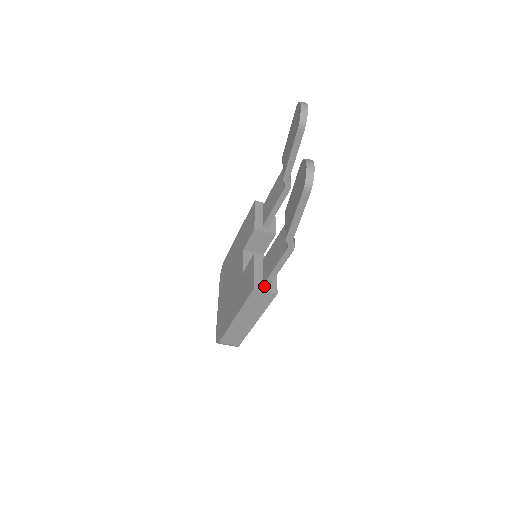
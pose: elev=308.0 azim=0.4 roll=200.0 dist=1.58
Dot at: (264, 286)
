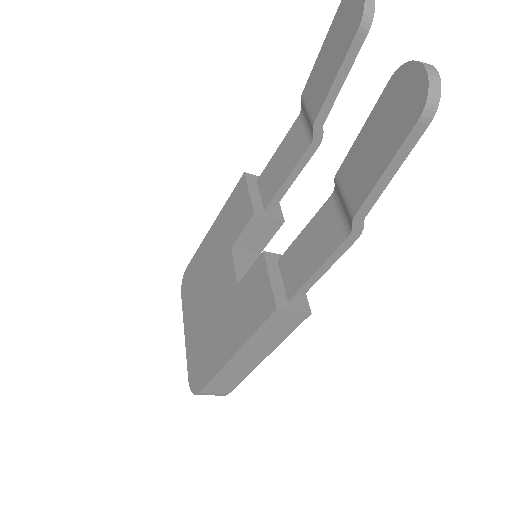
Dot at: (290, 302)
